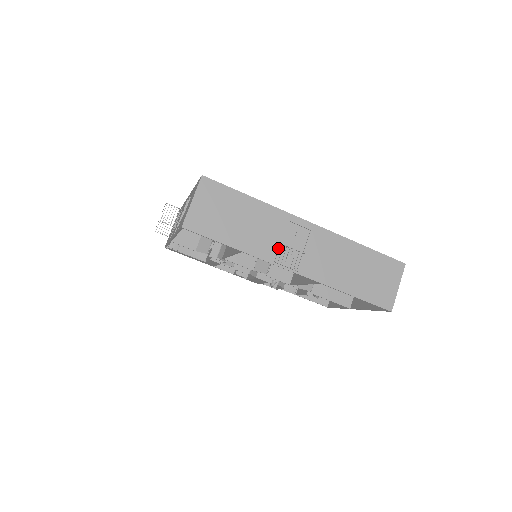
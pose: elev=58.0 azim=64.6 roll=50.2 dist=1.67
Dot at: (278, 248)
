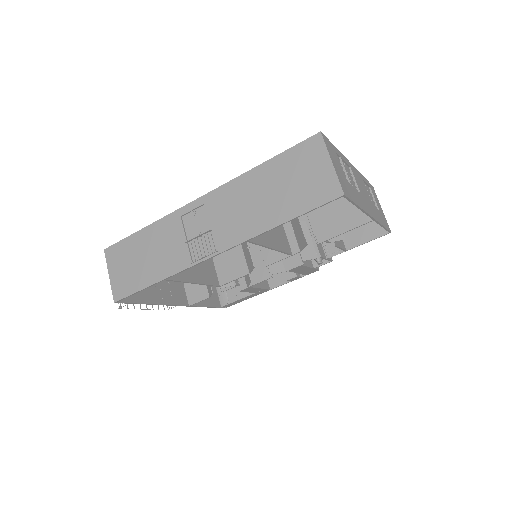
Dot at: (190, 247)
